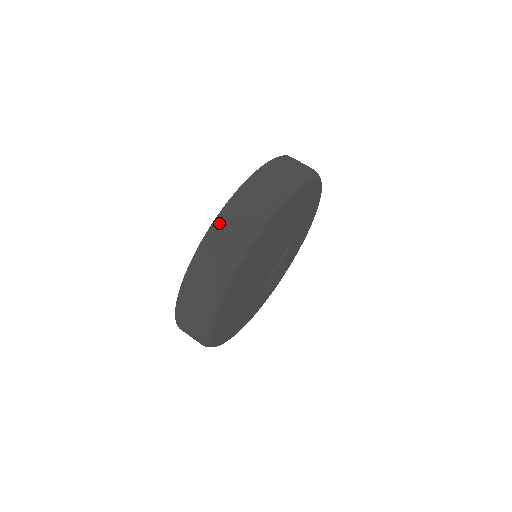
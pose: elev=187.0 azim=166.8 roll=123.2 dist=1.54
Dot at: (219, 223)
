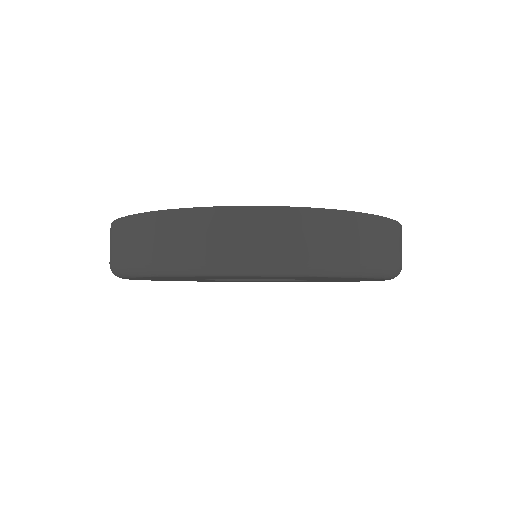
Dot at: (110, 231)
